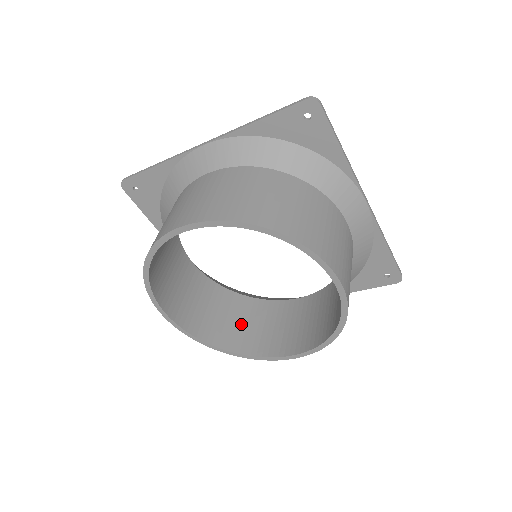
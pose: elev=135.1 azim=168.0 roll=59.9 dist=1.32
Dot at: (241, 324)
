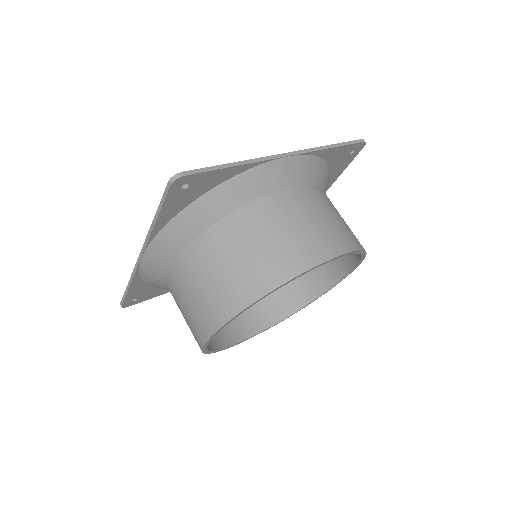
Dot at: occluded
